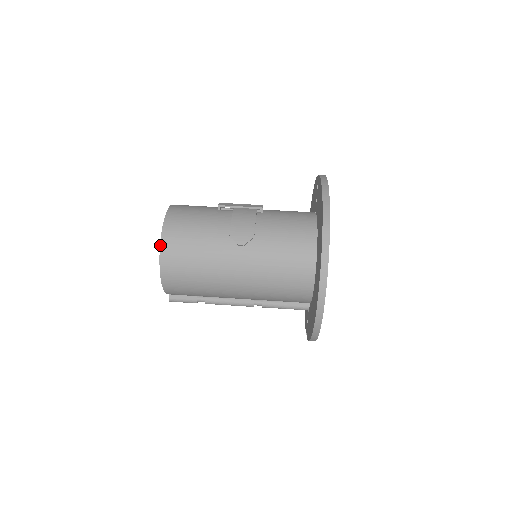
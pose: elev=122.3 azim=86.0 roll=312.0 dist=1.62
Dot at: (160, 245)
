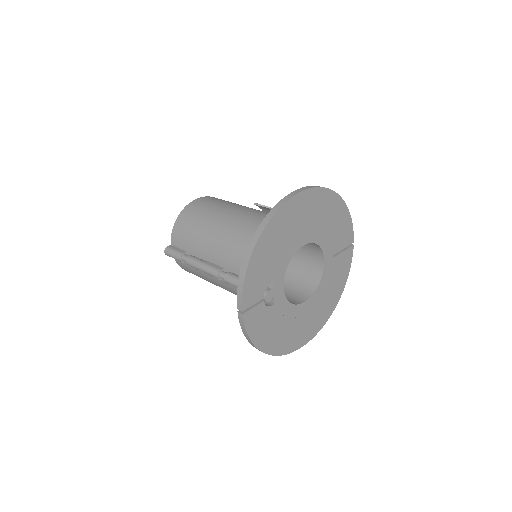
Dot at: (206, 196)
